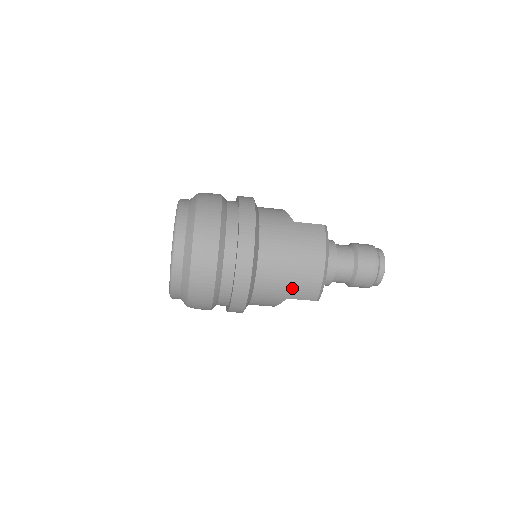
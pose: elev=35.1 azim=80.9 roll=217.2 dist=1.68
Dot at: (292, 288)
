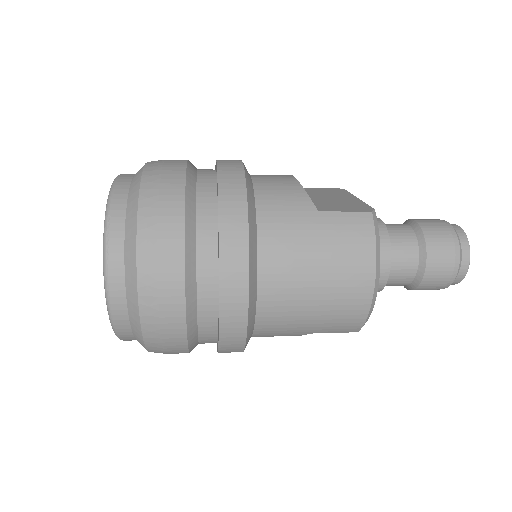
Dot at: (318, 323)
